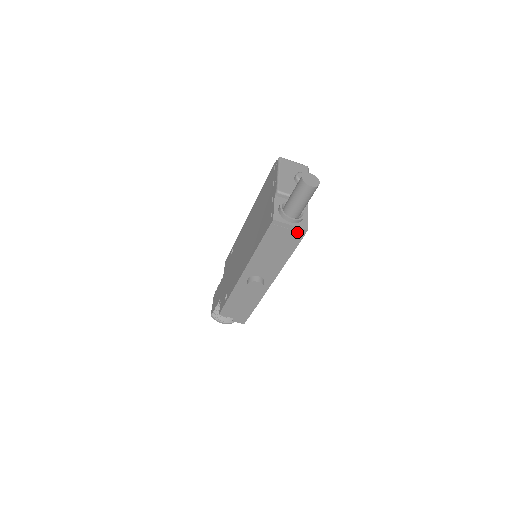
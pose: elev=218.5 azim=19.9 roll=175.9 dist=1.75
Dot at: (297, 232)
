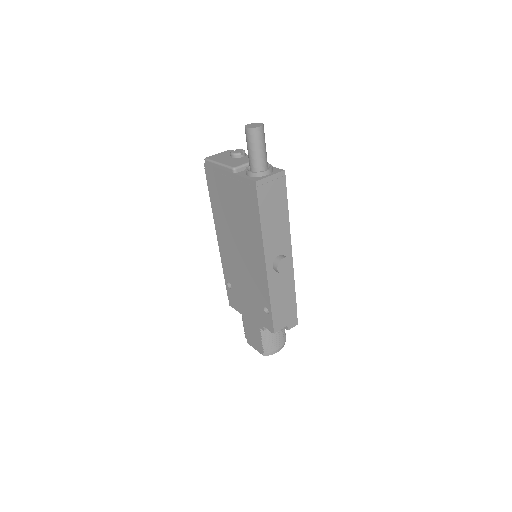
Dot at: (278, 179)
